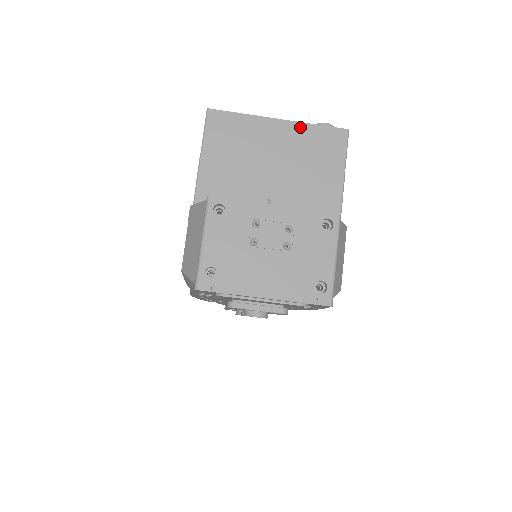
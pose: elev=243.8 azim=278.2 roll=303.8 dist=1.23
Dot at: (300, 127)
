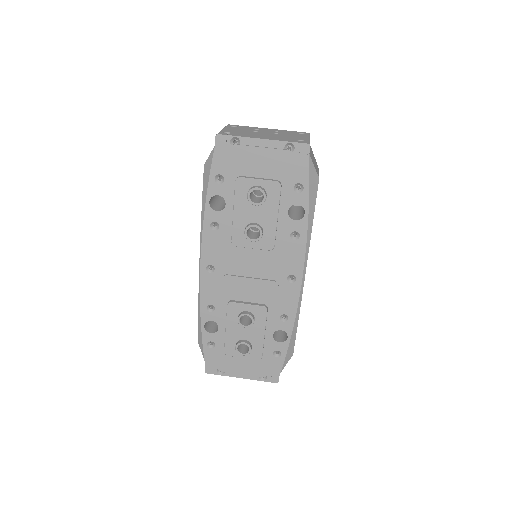
Dot at: occluded
